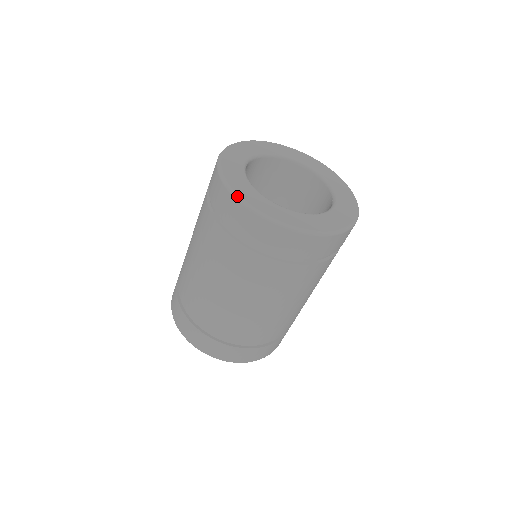
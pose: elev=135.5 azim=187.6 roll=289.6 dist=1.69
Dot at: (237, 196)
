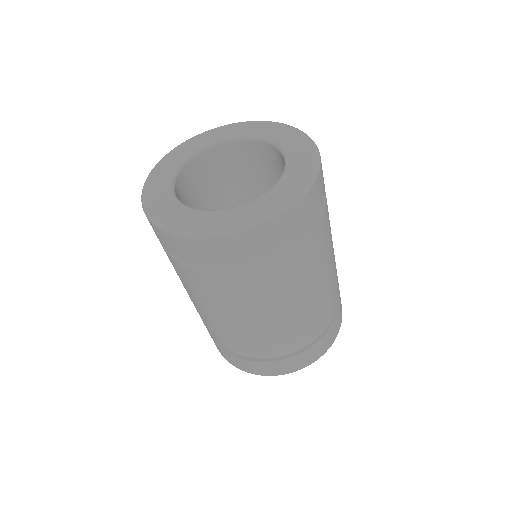
Dot at: (209, 235)
